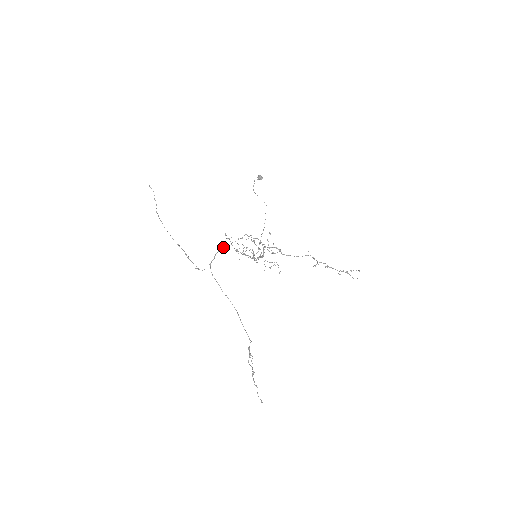
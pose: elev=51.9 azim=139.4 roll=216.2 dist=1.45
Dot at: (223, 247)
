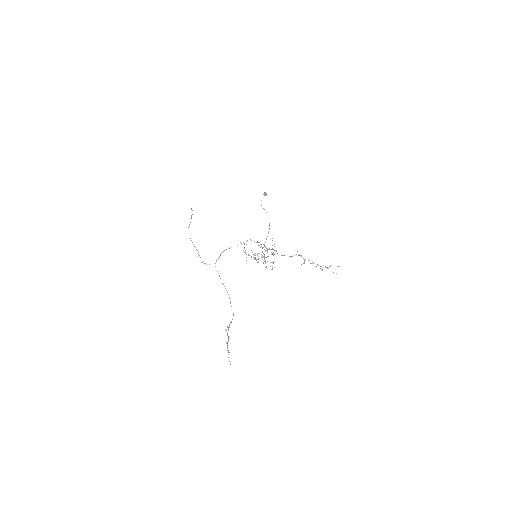
Dot at: occluded
